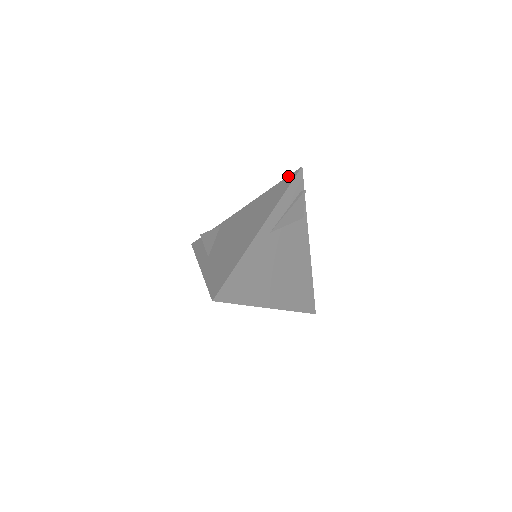
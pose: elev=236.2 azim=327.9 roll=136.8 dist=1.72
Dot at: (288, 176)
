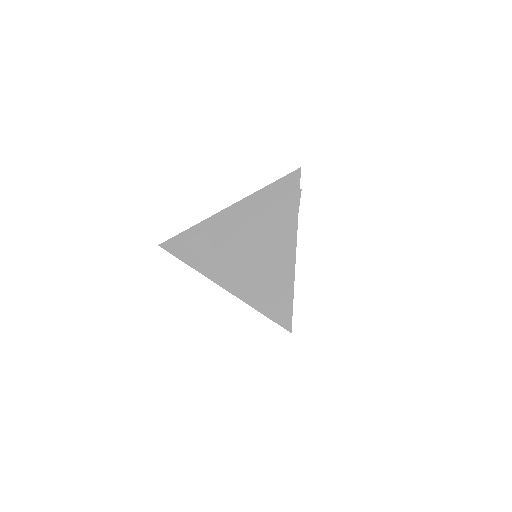
Dot at: (286, 176)
